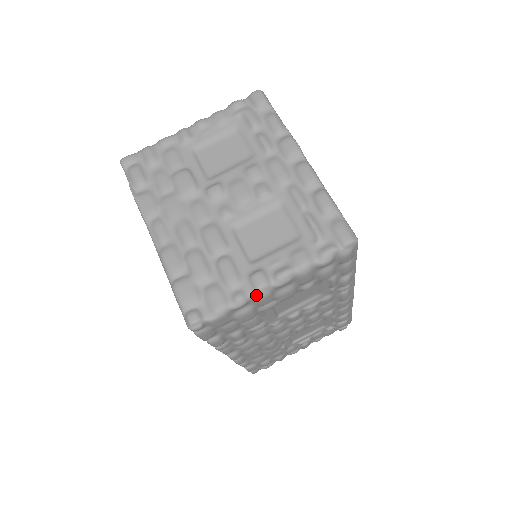
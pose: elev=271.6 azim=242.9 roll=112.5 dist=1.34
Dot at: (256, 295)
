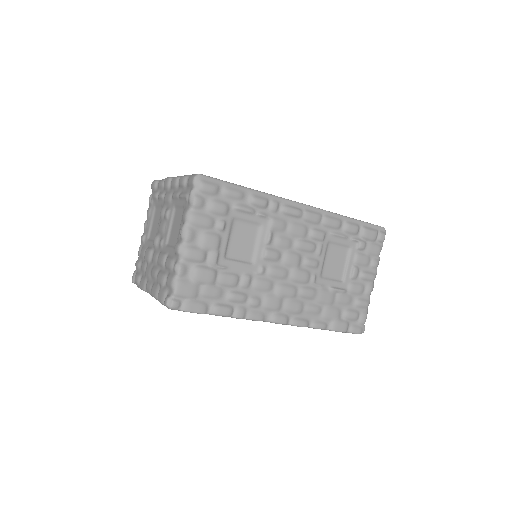
Dot at: (182, 256)
